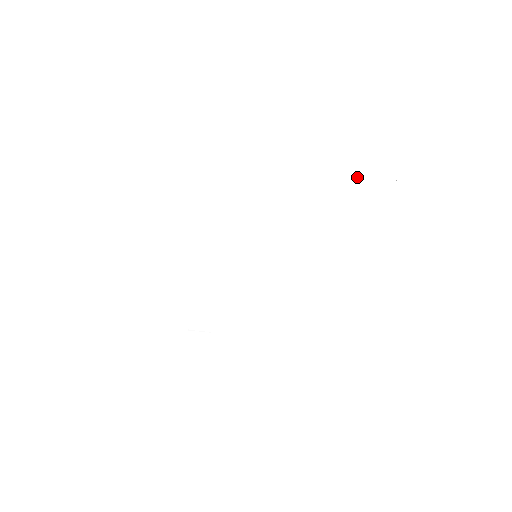
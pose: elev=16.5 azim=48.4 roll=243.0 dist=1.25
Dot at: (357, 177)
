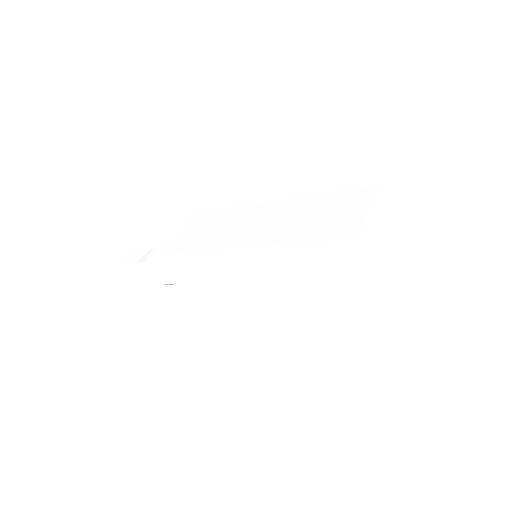
Dot at: (374, 259)
